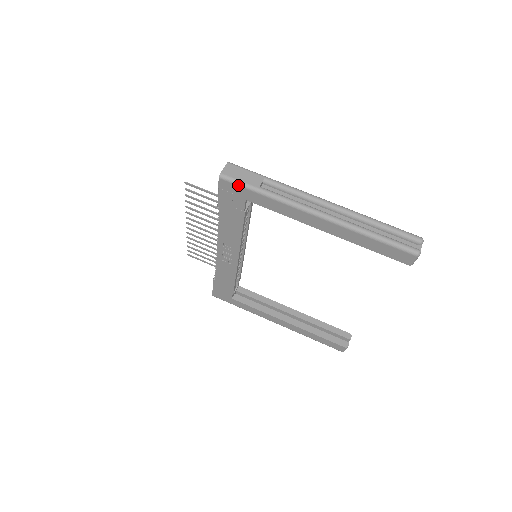
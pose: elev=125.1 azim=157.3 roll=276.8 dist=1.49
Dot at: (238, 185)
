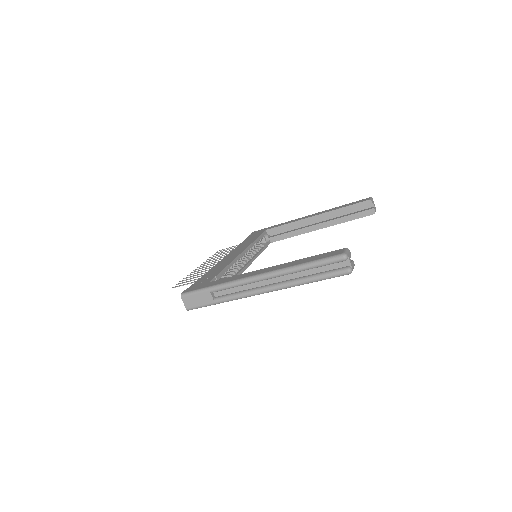
Dot at: occluded
